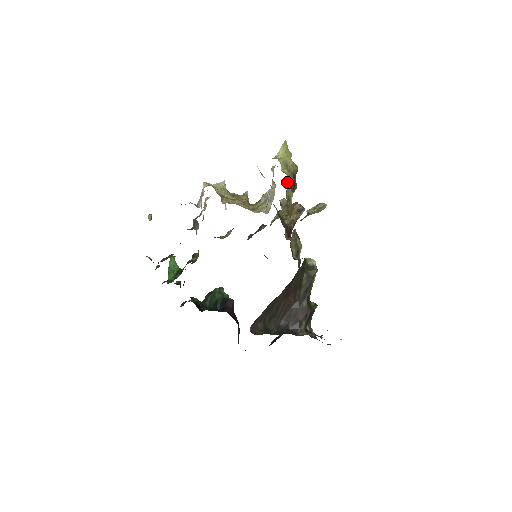
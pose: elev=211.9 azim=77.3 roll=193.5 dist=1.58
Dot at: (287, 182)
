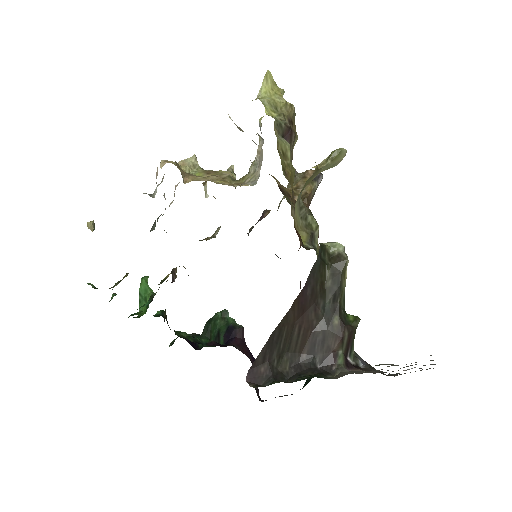
Dot at: (277, 129)
